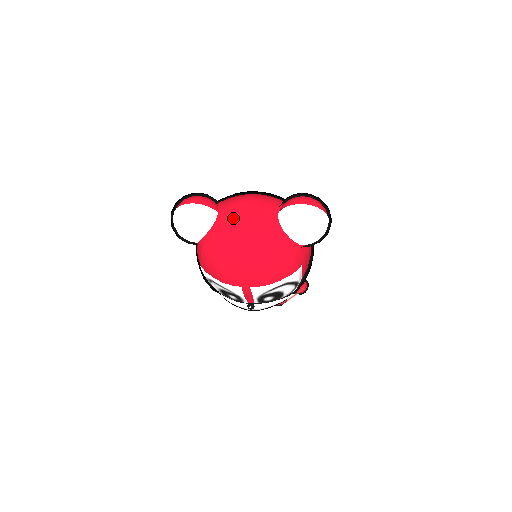
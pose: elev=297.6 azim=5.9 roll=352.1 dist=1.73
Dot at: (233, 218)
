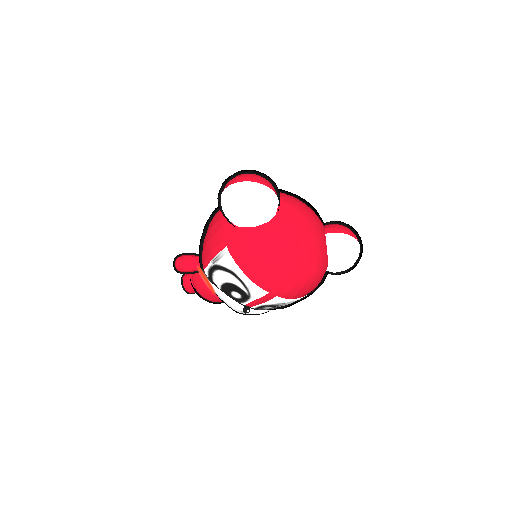
Dot at: (296, 221)
